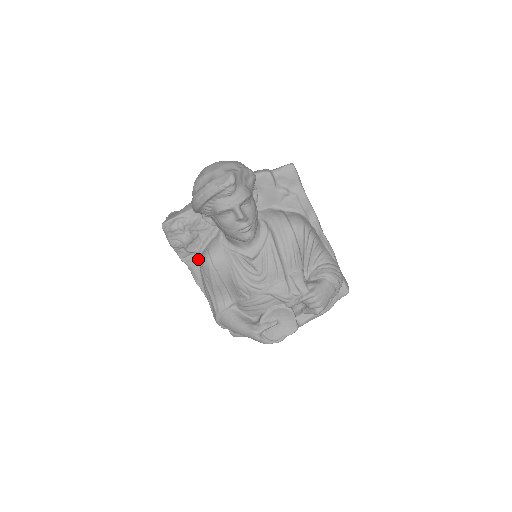
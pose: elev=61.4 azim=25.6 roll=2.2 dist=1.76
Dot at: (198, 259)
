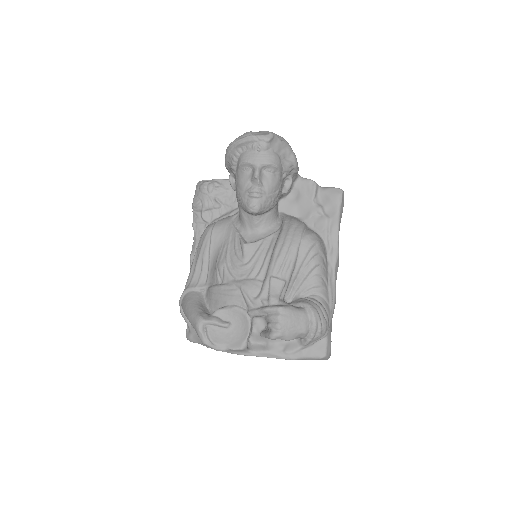
Dot at: occluded
